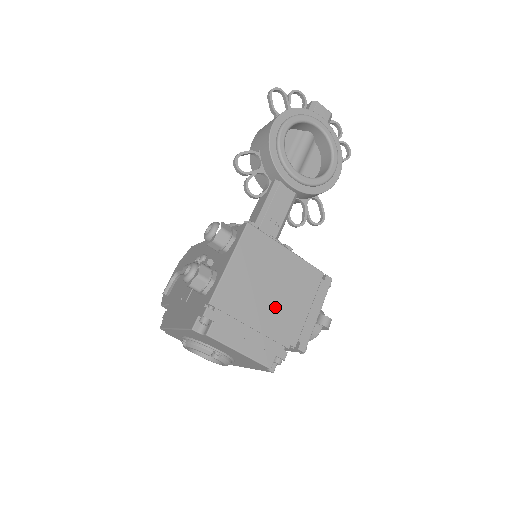
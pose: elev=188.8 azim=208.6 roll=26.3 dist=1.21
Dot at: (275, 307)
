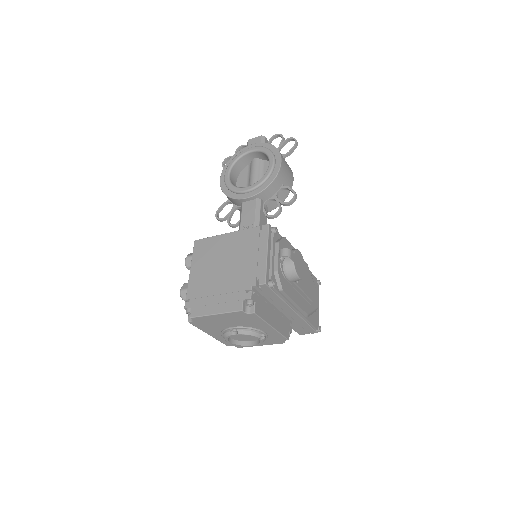
Dot at: (230, 272)
